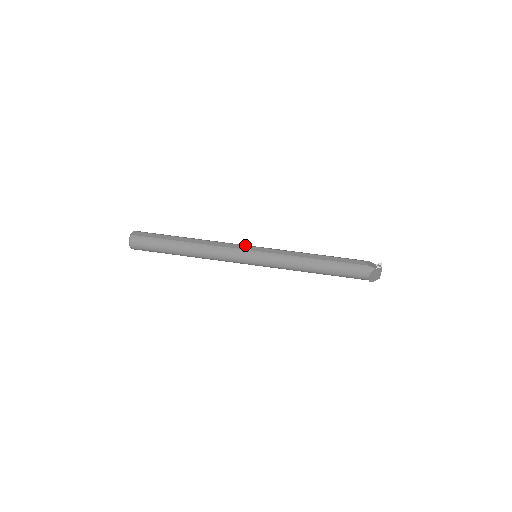
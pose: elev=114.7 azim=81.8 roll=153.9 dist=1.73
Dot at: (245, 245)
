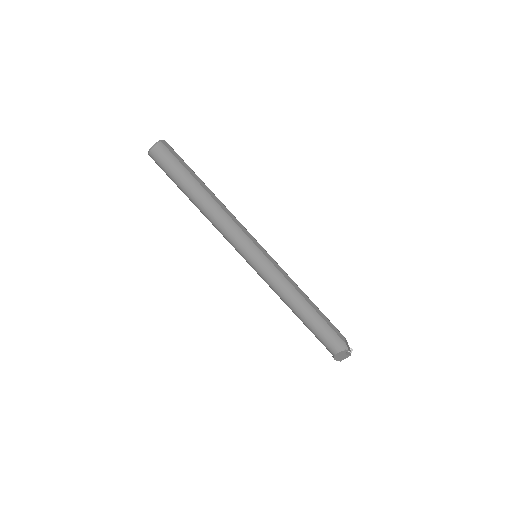
Dot at: occluded
